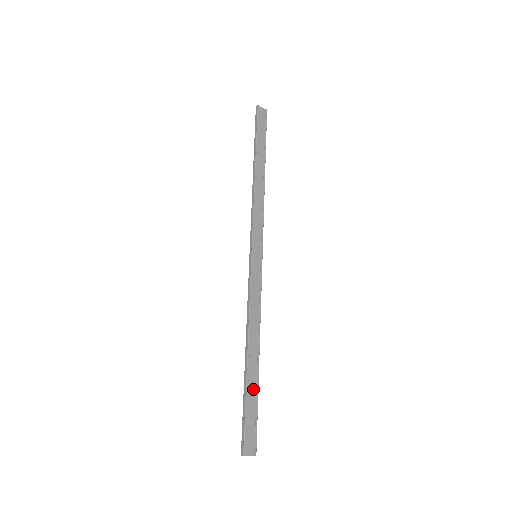
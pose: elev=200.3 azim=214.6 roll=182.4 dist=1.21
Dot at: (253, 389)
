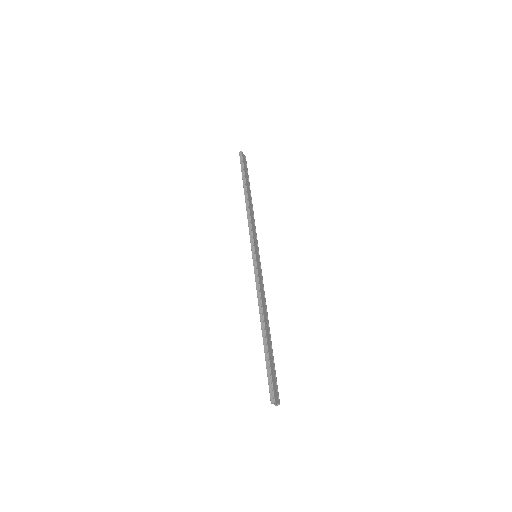
Dot at: (271, 353)
